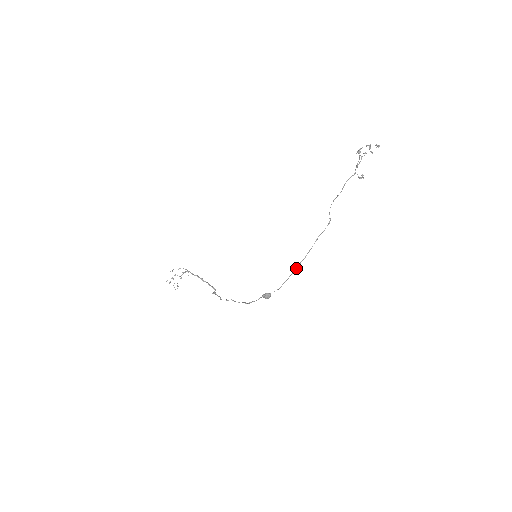
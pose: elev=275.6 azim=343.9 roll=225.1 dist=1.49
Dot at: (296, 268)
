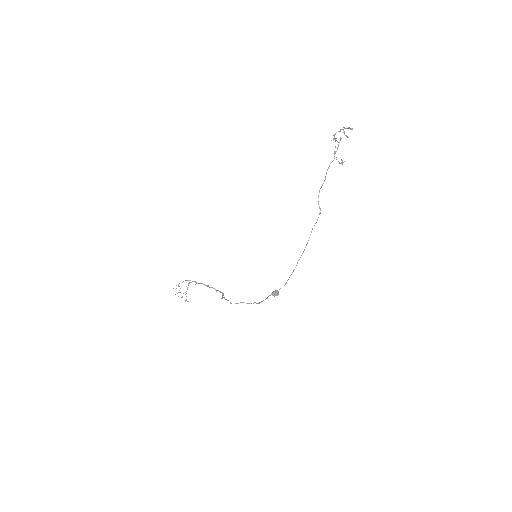
Dot at: (297, 262)
